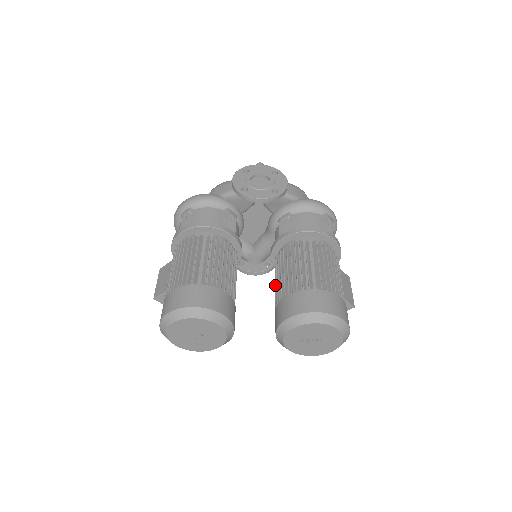
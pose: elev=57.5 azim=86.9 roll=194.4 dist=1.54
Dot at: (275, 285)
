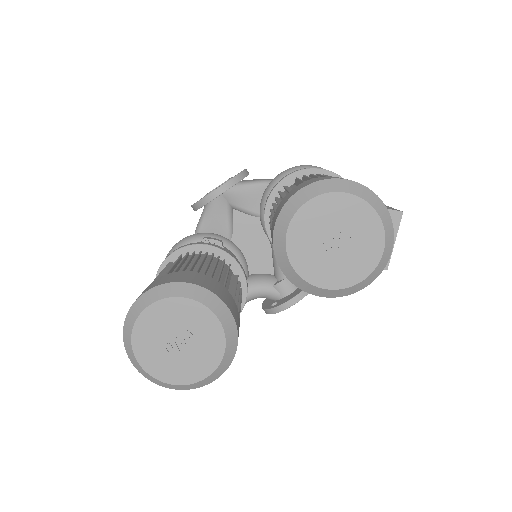
Dot at: occluded
